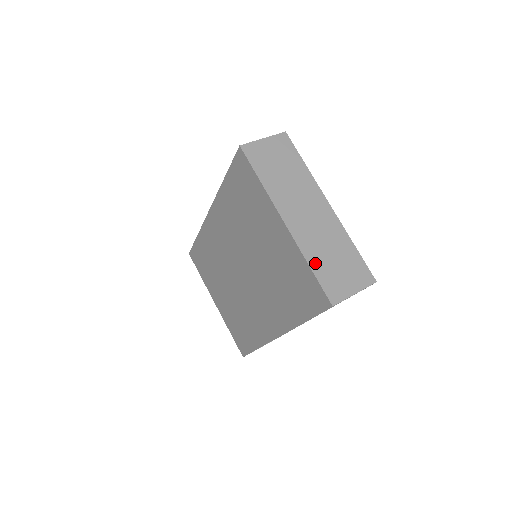
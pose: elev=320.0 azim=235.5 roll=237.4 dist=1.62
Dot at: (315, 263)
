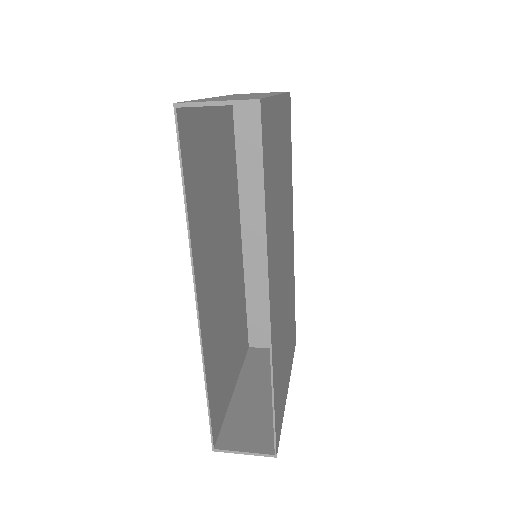
Dot at: occluded
